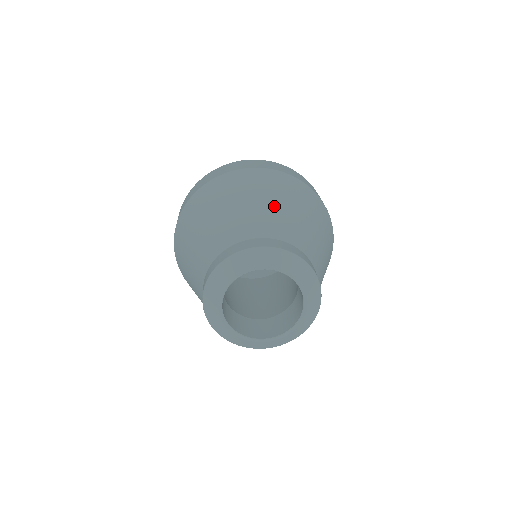
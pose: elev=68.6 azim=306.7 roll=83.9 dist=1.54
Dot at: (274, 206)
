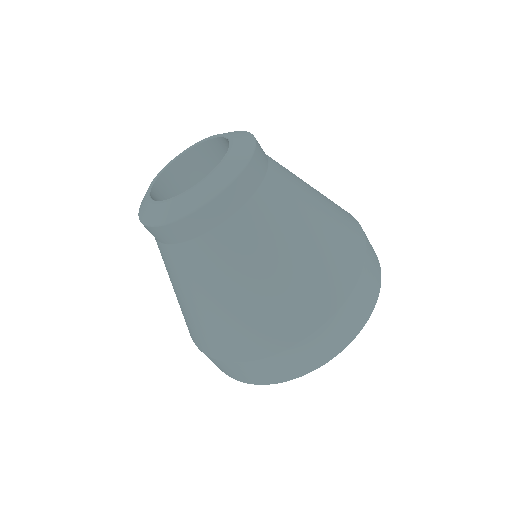
Dot at: occluded
